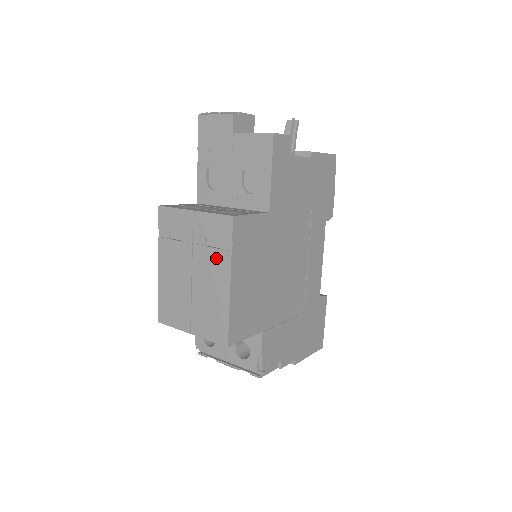
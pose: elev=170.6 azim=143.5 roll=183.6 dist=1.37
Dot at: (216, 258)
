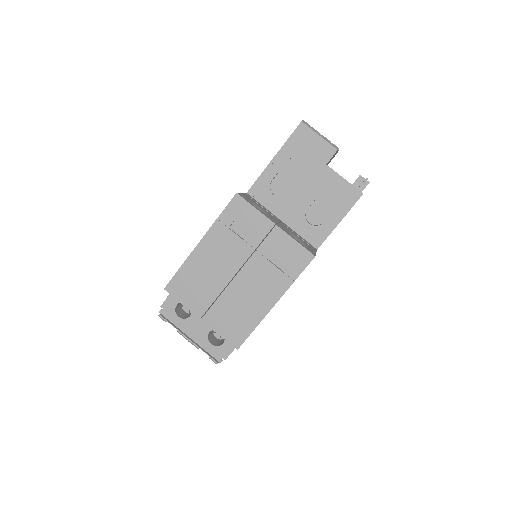
Dot at: (274, 277)
